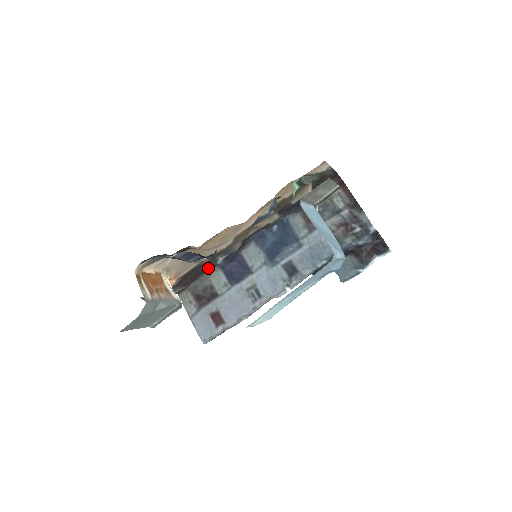
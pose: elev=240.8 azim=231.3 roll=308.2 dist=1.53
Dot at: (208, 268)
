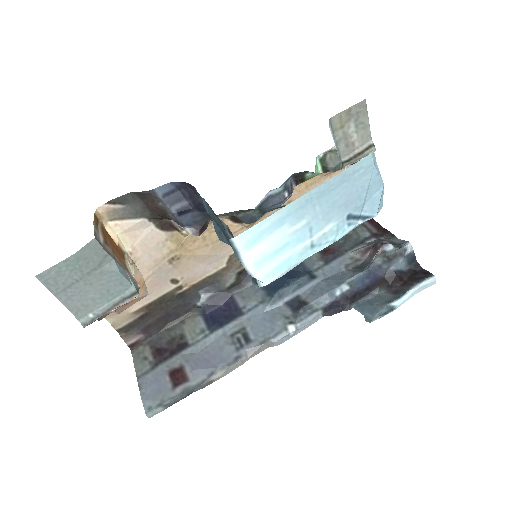
Dot at: (184, 310)
